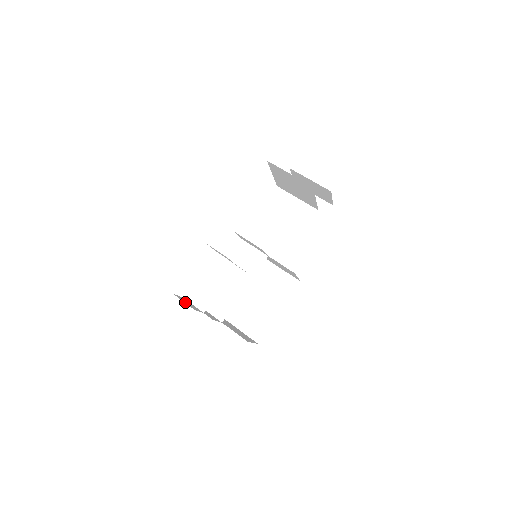
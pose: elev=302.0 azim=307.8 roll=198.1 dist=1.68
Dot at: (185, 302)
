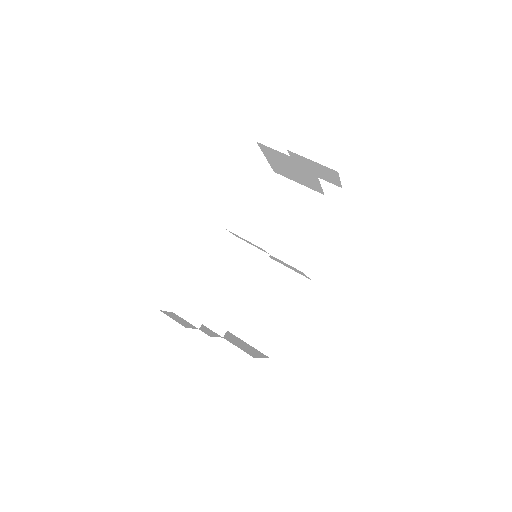
Dot at: (174, 319)
